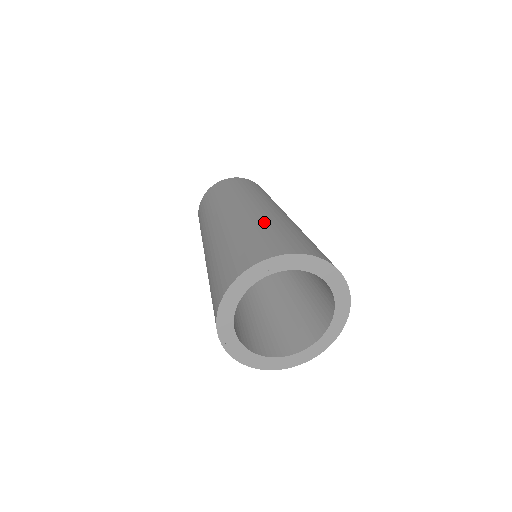
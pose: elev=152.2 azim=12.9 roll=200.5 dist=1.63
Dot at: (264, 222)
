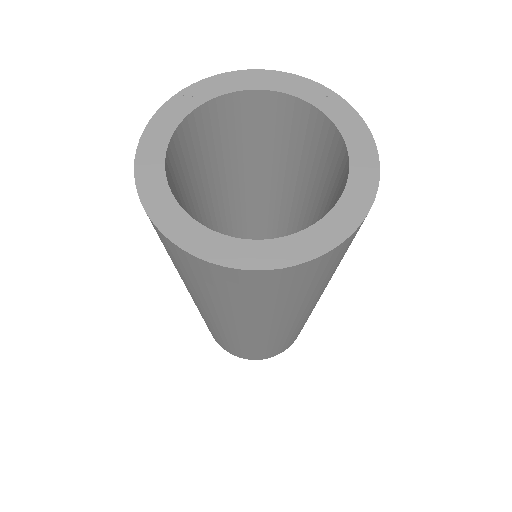
Dot at: occluded
